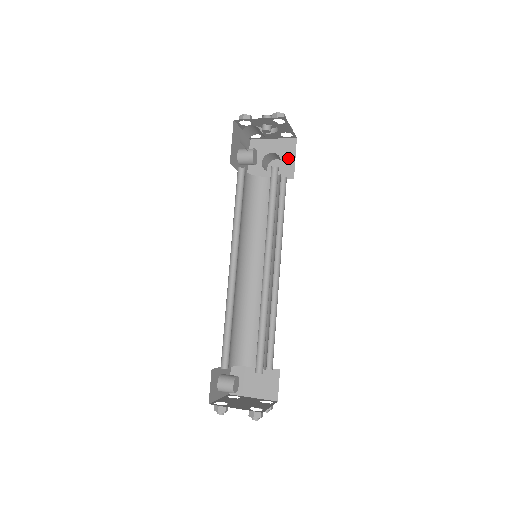
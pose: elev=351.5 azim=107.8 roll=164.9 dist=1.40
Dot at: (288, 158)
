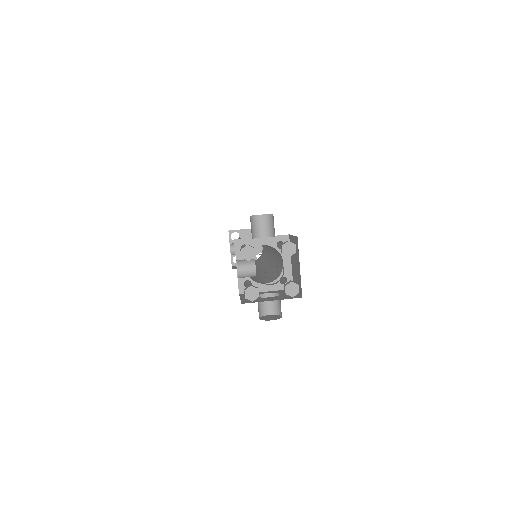
Dot at: occluded
